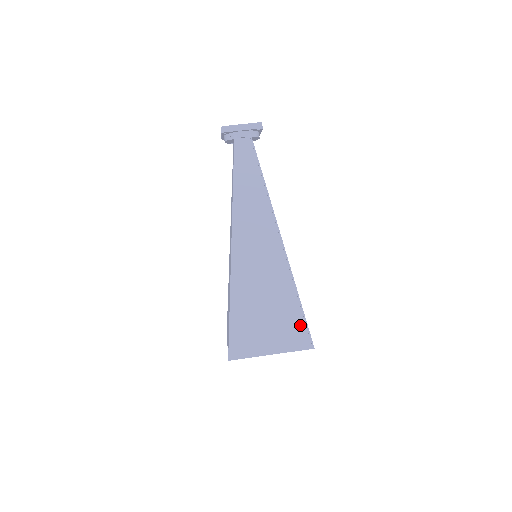
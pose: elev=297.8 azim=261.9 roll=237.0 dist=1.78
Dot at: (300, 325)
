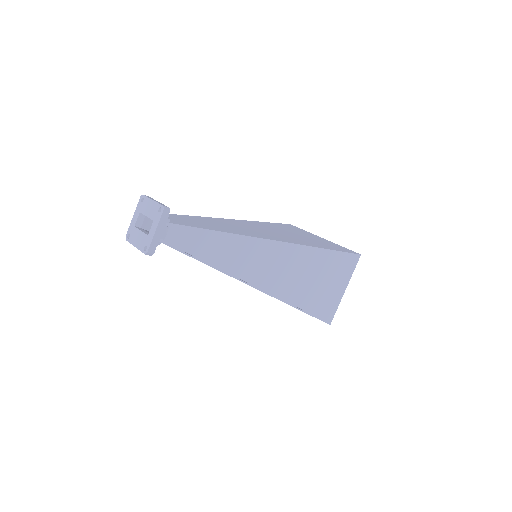
Dot at: (342, 258)
